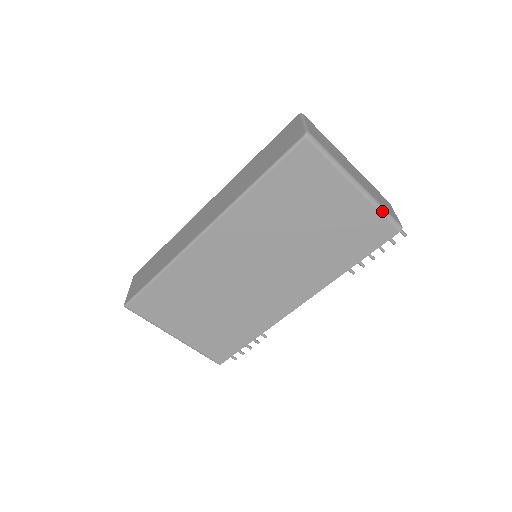
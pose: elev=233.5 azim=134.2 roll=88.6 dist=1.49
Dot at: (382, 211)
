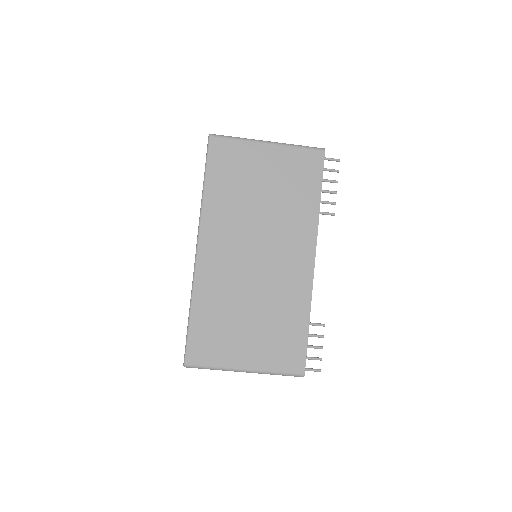
Dot at: (299, 147)
